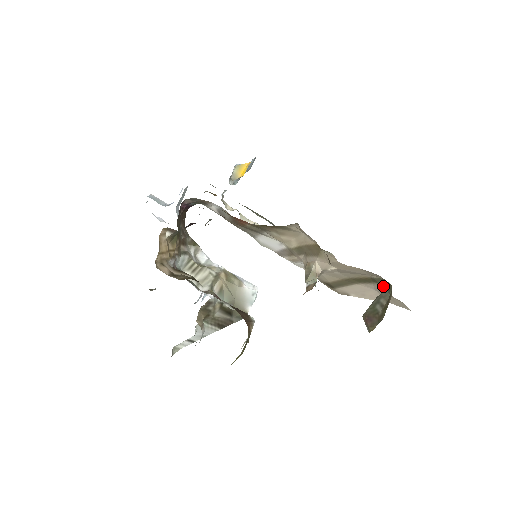
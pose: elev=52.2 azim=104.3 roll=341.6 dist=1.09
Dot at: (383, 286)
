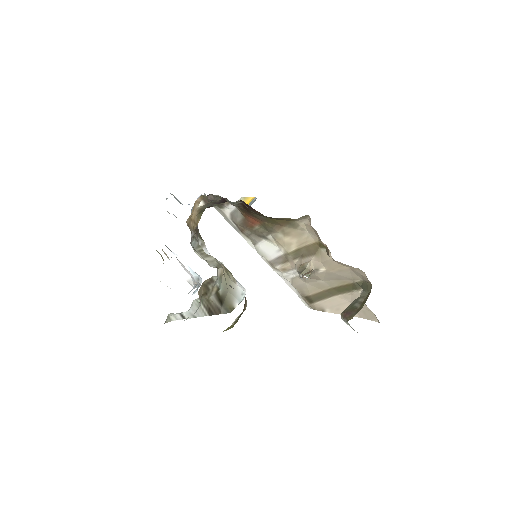
Dot at: (361, 292)
